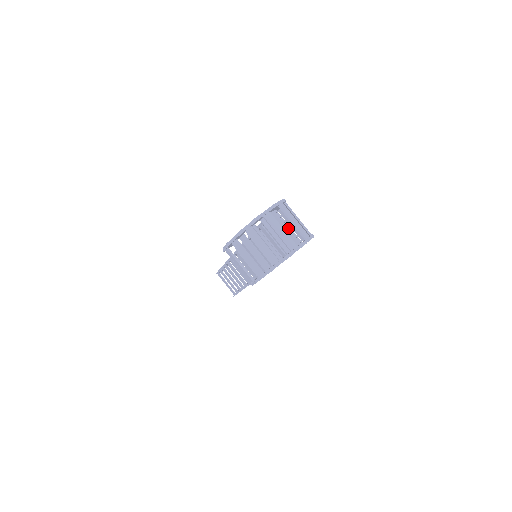
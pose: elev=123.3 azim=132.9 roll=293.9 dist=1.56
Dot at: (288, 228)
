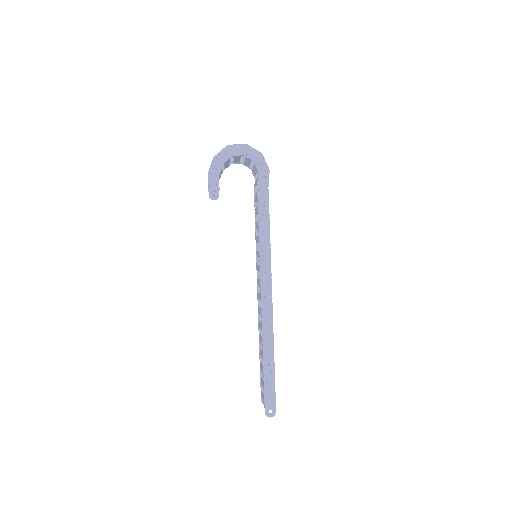
Dot at: (250, 162)
